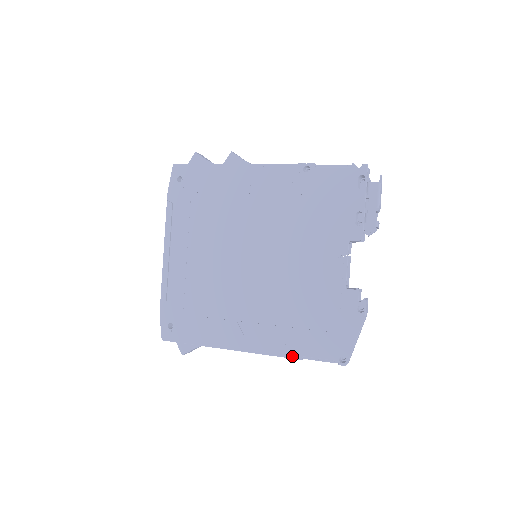
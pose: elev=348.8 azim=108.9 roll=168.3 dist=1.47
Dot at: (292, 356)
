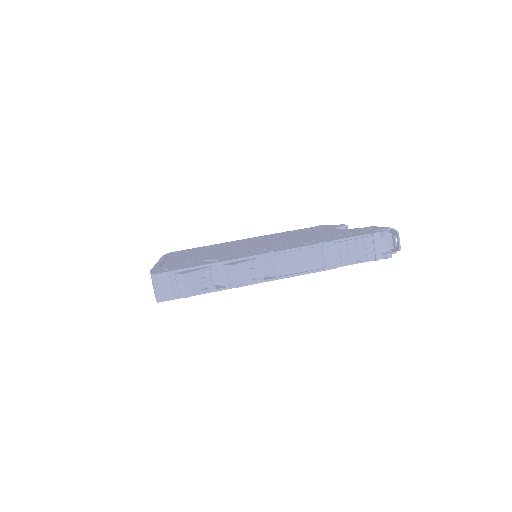
Dot at: occluded
